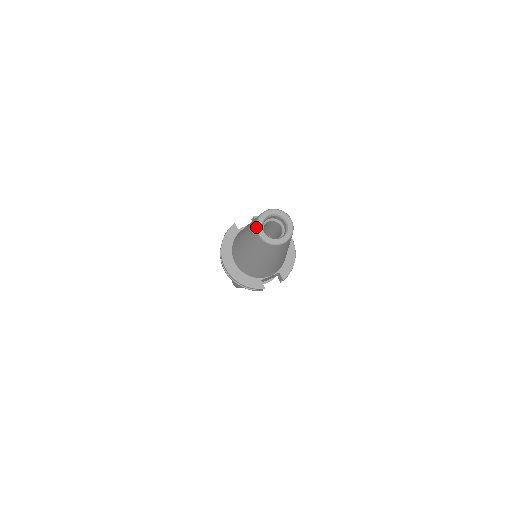
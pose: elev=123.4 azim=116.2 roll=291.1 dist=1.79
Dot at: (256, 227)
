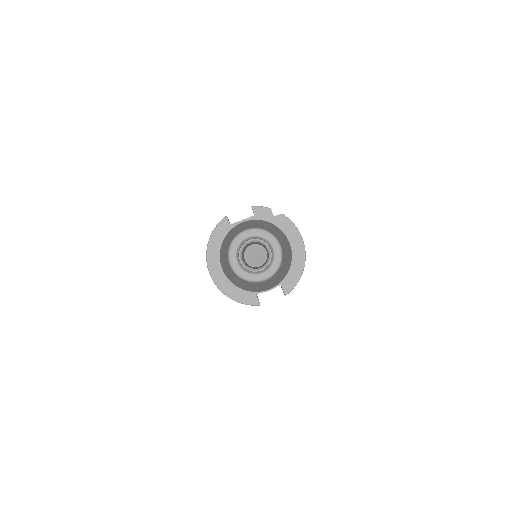
Dot at: (227, 255)
